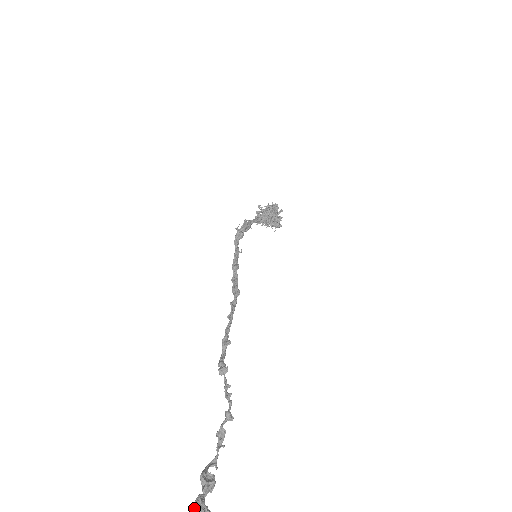
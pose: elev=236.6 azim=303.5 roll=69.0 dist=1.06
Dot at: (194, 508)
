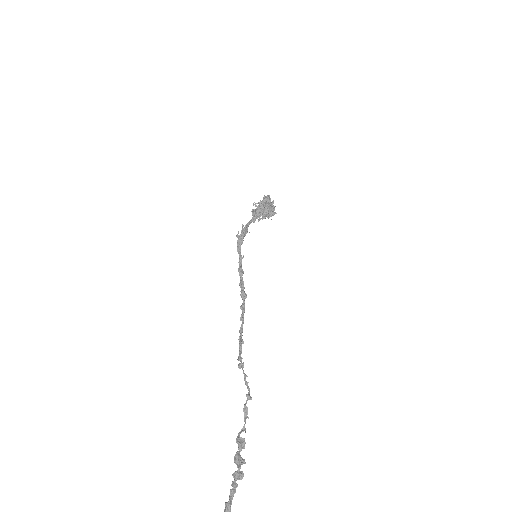
Dot at: (234, 461)
